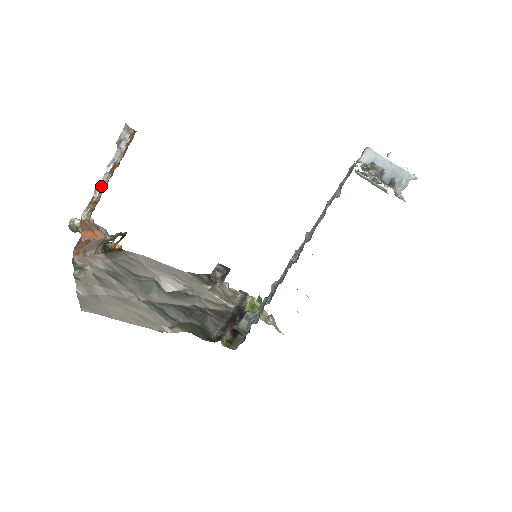
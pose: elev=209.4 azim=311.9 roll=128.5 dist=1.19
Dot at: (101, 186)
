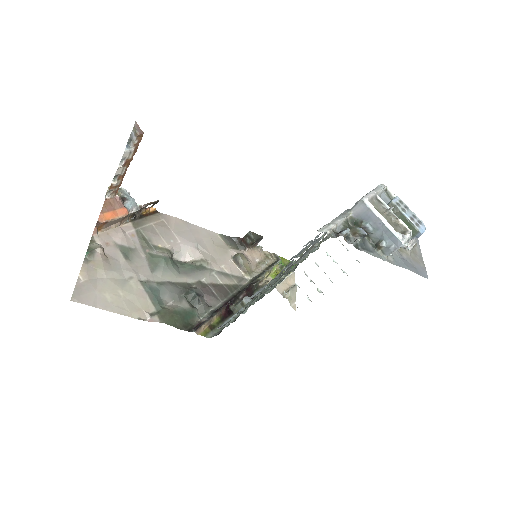
Dot at: (118, 175)
